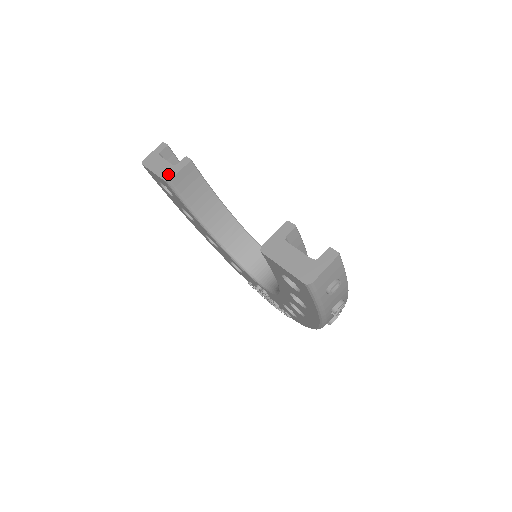
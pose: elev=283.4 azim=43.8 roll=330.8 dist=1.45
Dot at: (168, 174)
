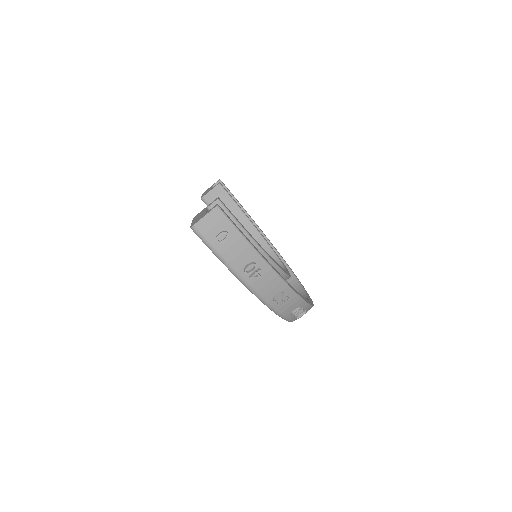
Dot at: occluded
